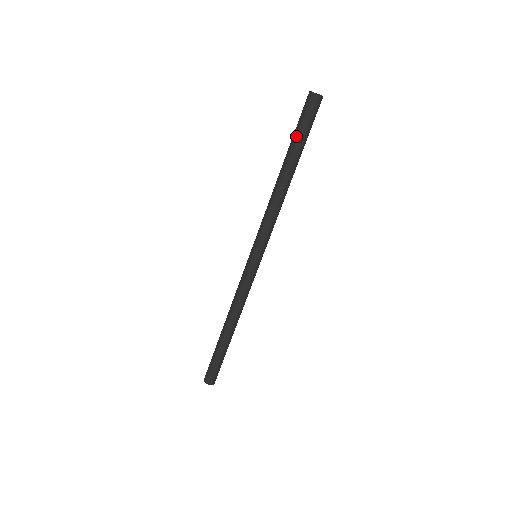
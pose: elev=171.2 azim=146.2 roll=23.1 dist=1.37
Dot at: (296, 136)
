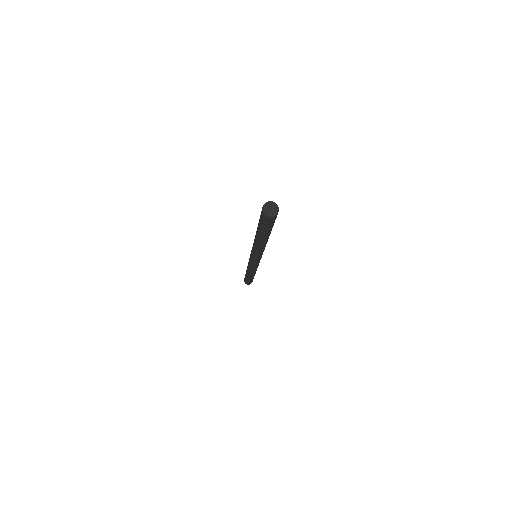
Dot at: (258, 225)
